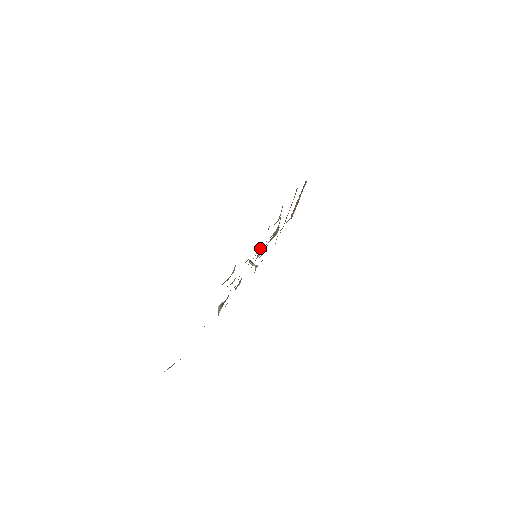
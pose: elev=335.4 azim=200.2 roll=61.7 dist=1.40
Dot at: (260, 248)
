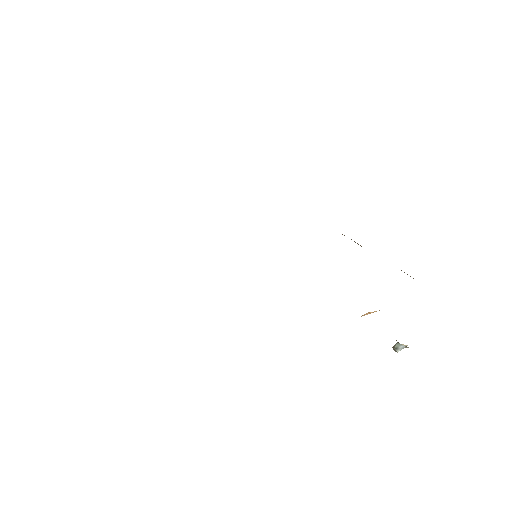
Dot at: occluded
